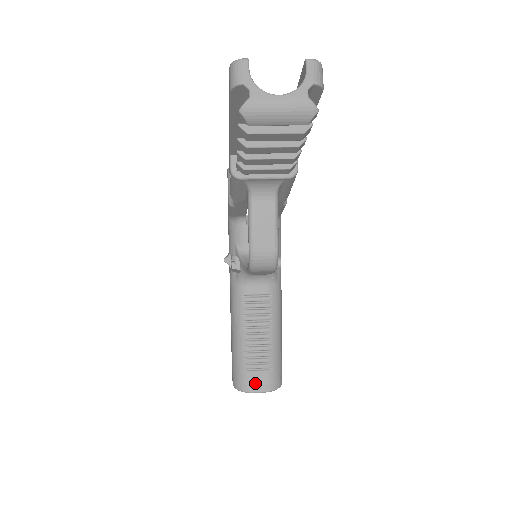
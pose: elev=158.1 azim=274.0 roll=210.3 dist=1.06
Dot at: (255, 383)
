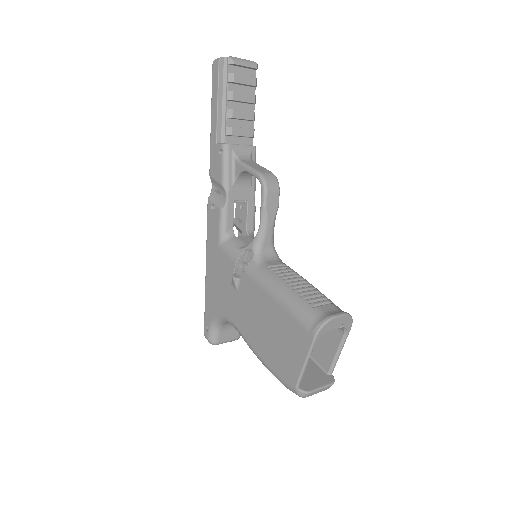
Dot at: (330, 312)
